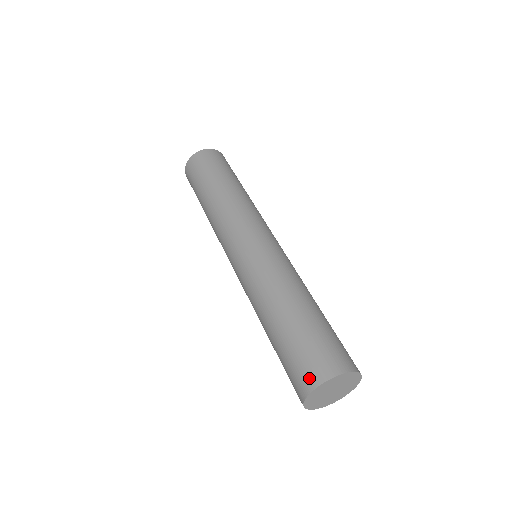
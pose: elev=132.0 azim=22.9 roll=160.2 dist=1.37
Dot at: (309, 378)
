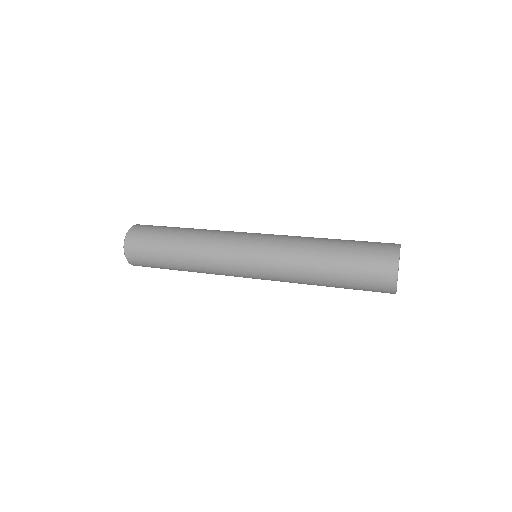
Dot at: (390, 250)
